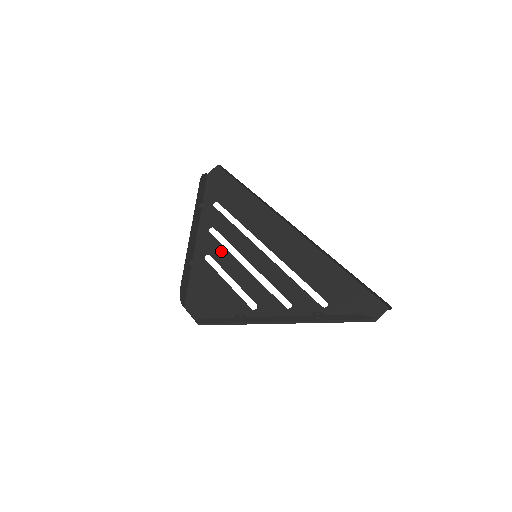
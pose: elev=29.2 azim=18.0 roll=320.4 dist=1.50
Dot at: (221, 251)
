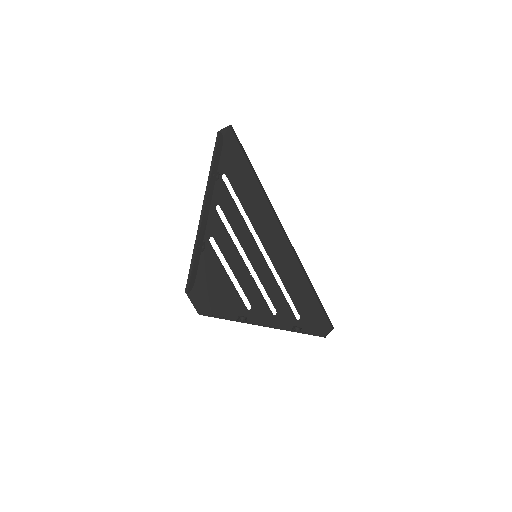
Dot at: (225, 238)
